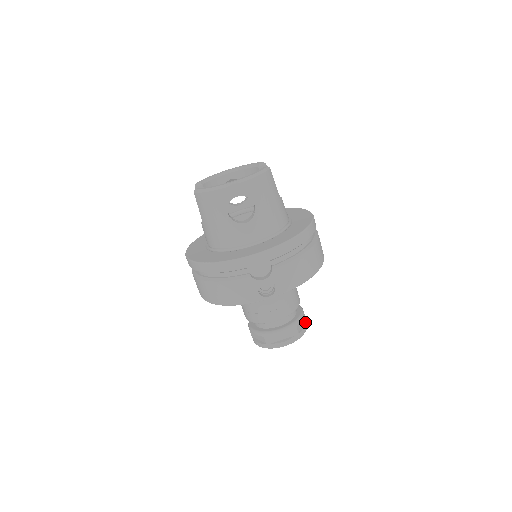
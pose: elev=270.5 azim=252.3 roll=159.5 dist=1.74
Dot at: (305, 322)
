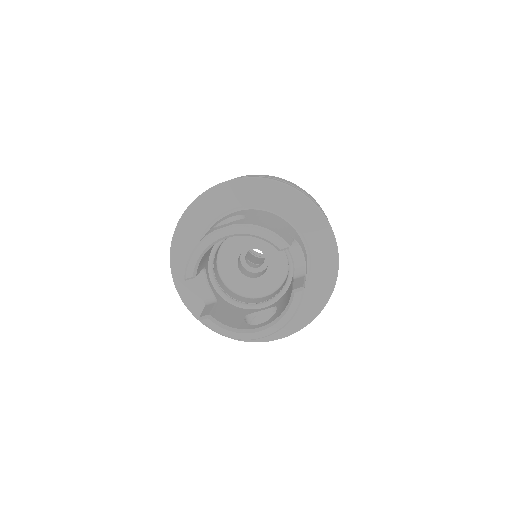
Dot at: occluded
